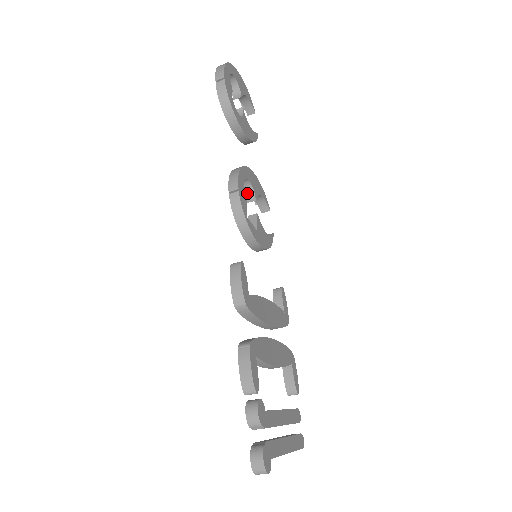
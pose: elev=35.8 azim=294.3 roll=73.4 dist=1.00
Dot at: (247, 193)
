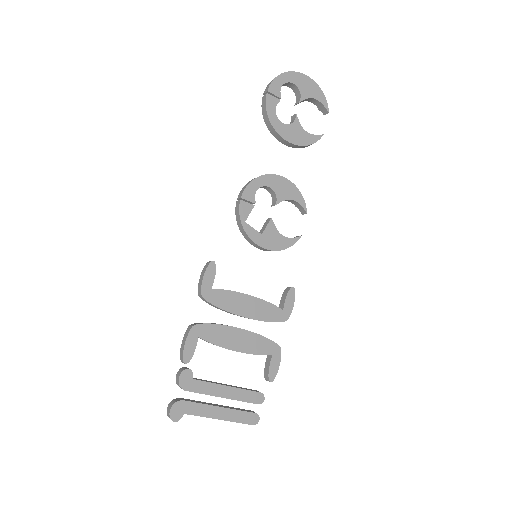
Dot at: (273, 198)
